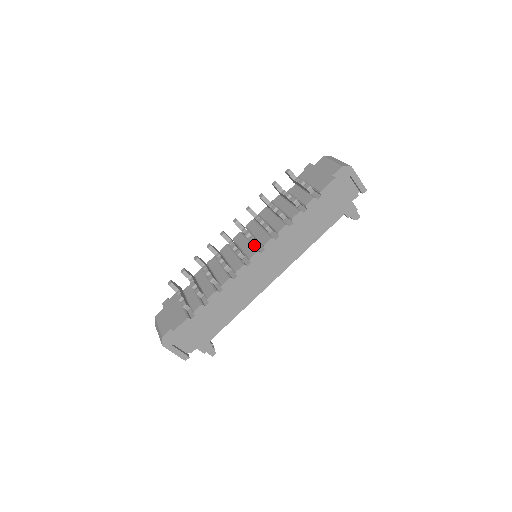
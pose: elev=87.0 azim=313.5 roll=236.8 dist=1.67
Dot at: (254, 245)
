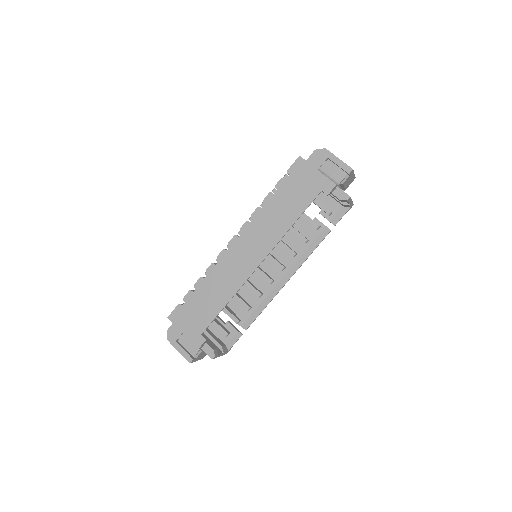
Dot at: occluded
